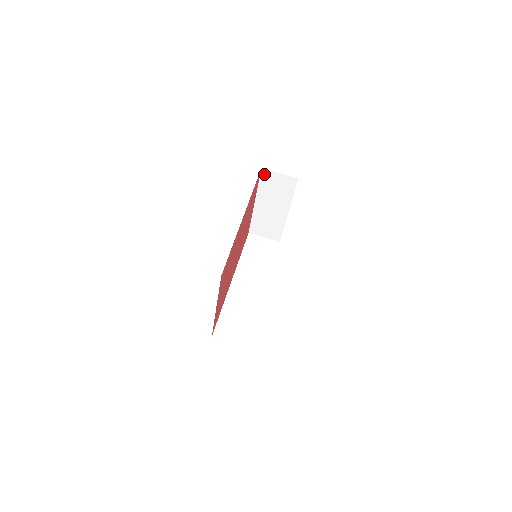
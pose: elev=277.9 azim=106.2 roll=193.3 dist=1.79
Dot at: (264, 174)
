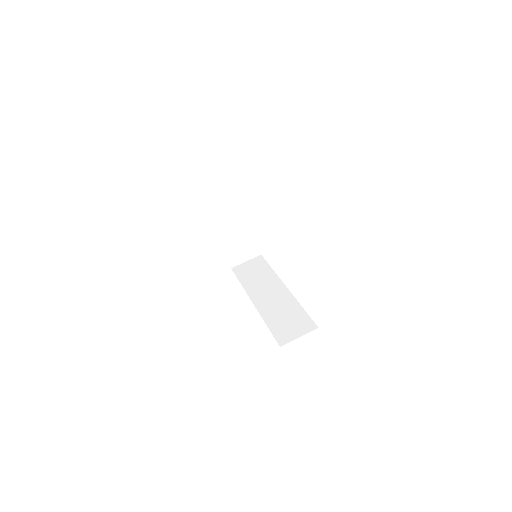
Dot at: (207, 197)
